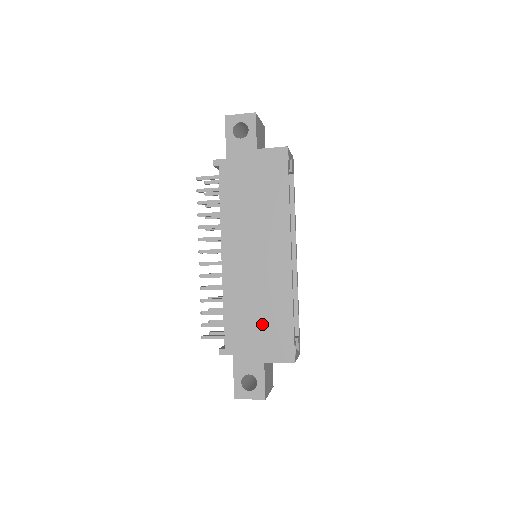
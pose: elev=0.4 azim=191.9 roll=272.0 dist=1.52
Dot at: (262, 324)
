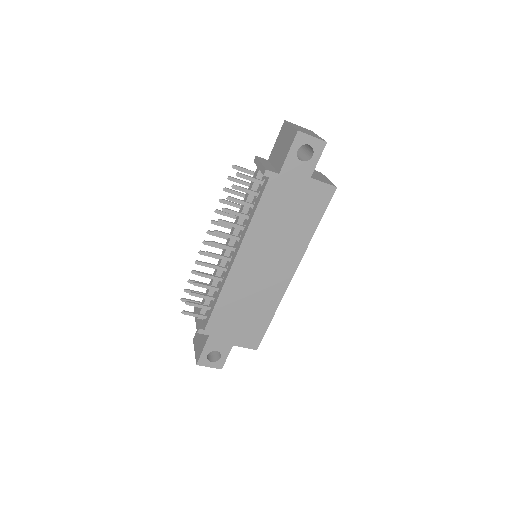
Dot at: (244, 319)
